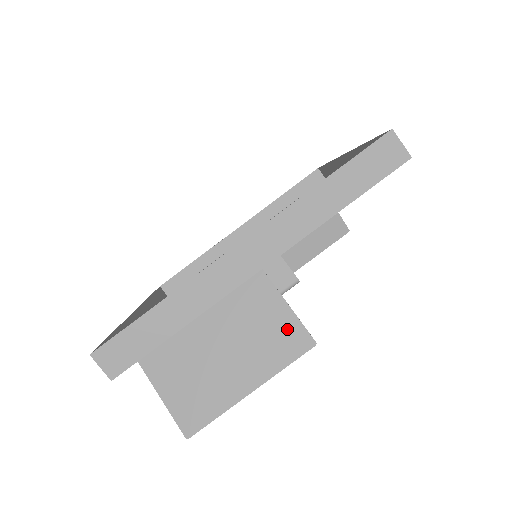
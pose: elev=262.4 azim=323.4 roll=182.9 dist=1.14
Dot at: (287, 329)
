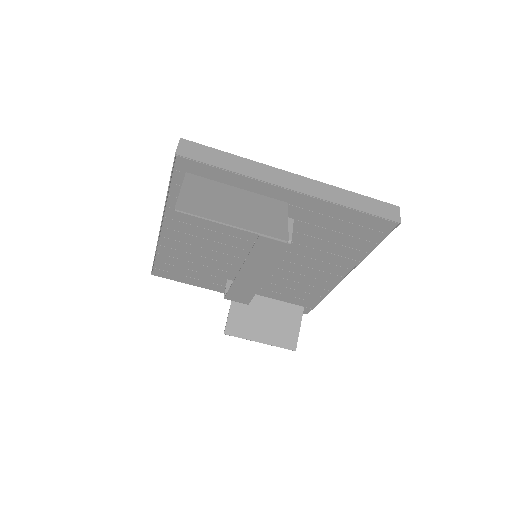
Dot at: (278, 226)
